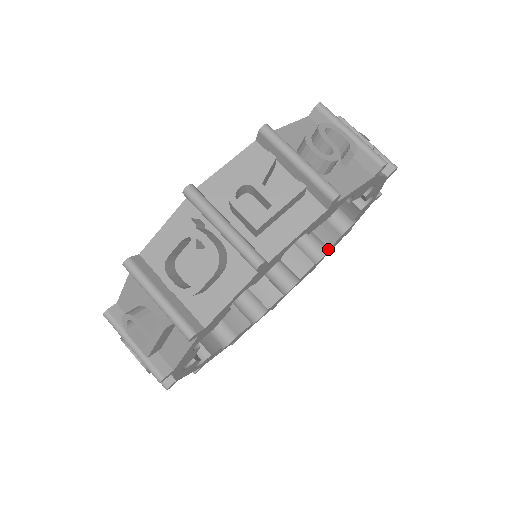
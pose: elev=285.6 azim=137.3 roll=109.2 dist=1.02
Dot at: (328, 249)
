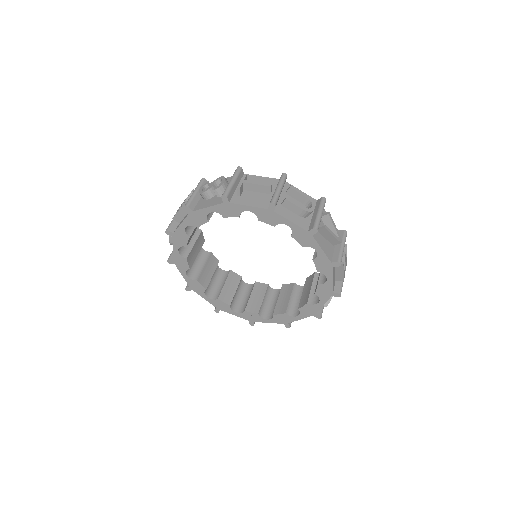
Dot at: (325, 274)
